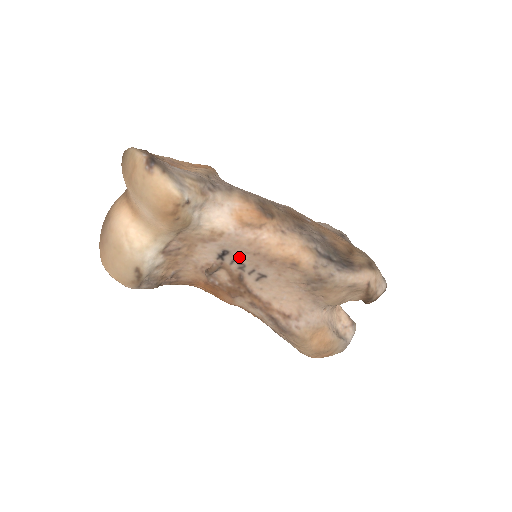
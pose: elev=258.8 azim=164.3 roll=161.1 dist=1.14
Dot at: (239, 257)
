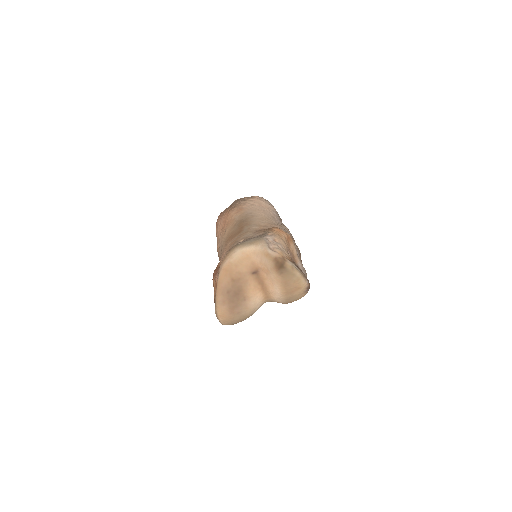
Dot at: occluded
